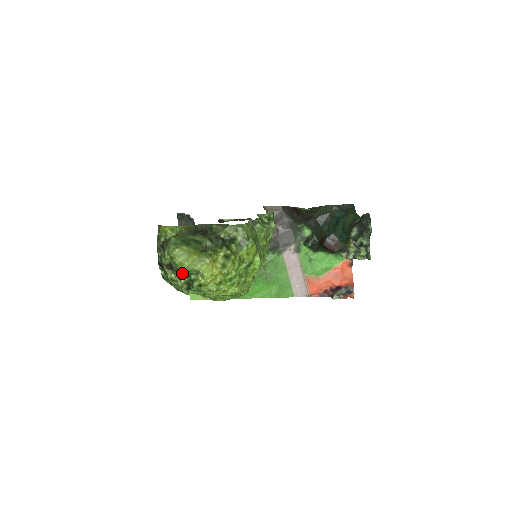
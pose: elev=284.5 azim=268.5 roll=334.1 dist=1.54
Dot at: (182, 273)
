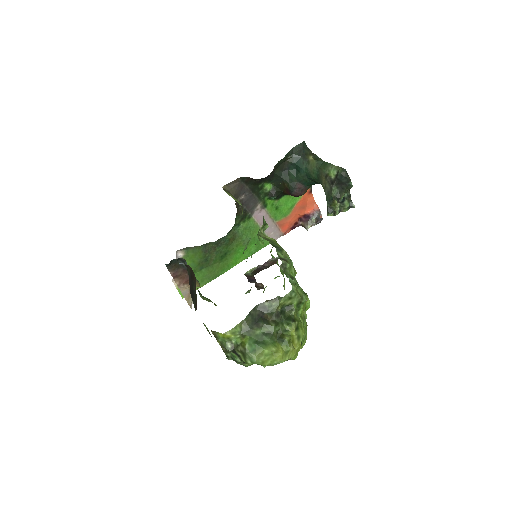
Dot at: occluded
